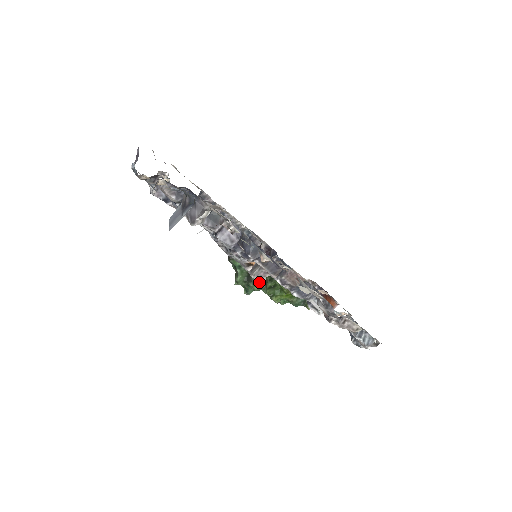
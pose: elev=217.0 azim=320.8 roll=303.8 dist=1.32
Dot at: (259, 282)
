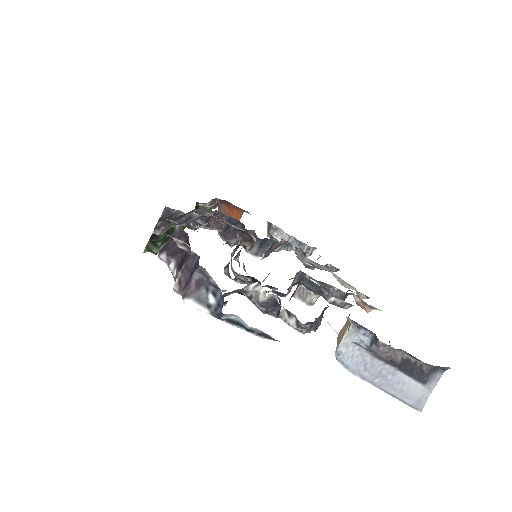
Dot at: occluded
